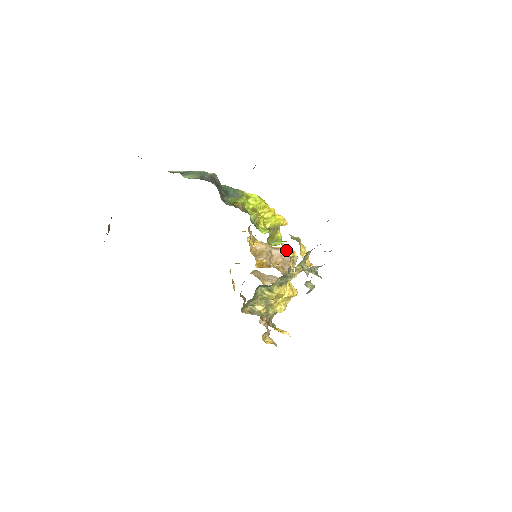
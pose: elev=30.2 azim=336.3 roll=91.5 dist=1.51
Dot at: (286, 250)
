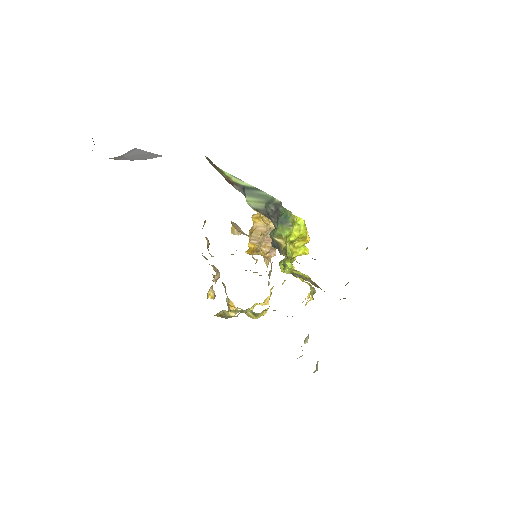
Dot at: occluded
